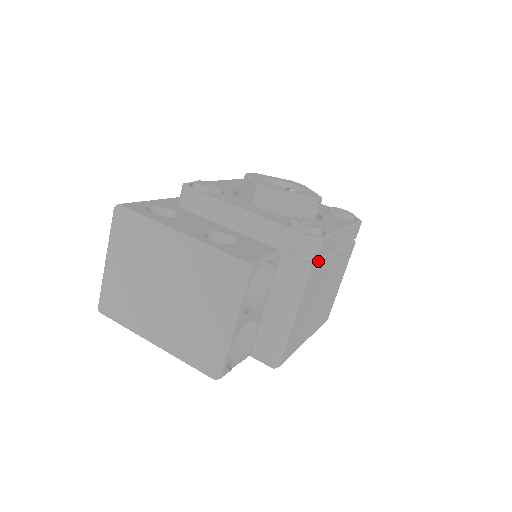
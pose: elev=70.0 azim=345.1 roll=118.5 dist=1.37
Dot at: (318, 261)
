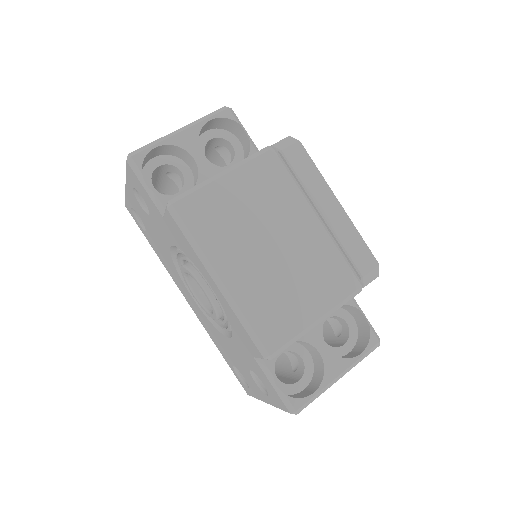
Dot at: (287, 168)
